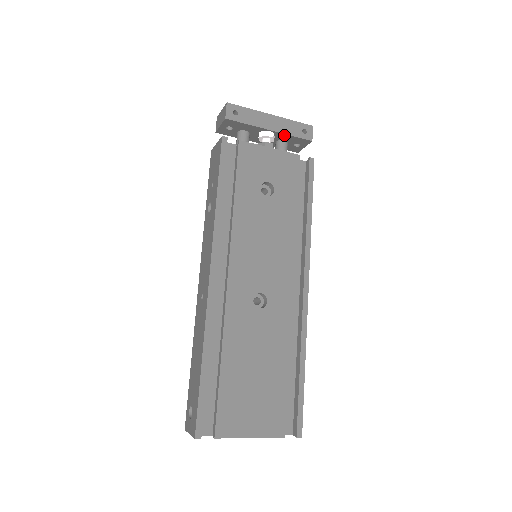
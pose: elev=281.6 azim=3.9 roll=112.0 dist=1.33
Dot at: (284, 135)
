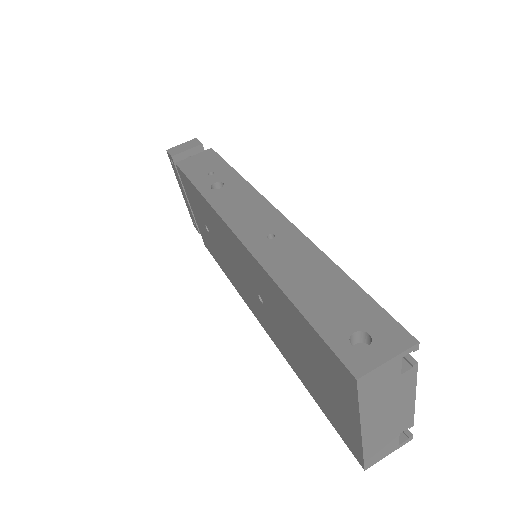
Dot at: occluded
